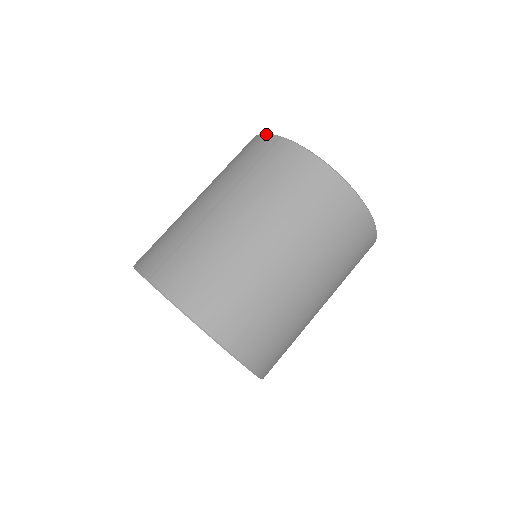
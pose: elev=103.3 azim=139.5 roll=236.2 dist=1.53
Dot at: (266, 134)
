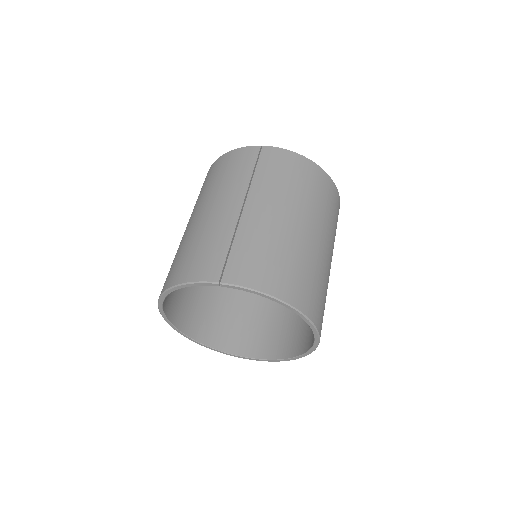
Dot at: (244, 147)
